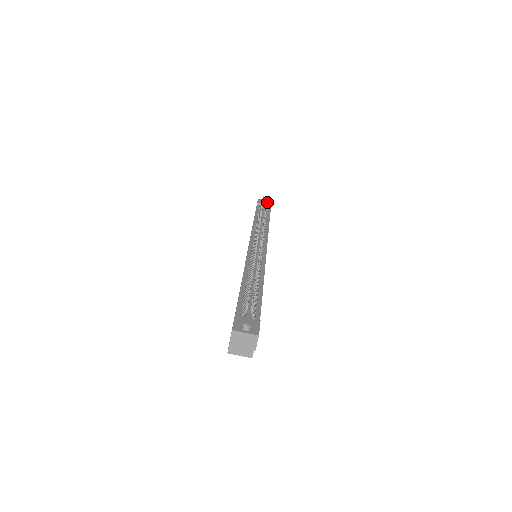
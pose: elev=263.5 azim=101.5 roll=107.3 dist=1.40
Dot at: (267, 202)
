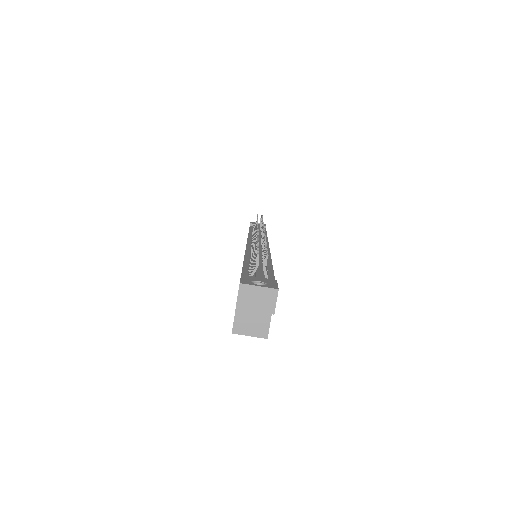
Dot at: occluded
